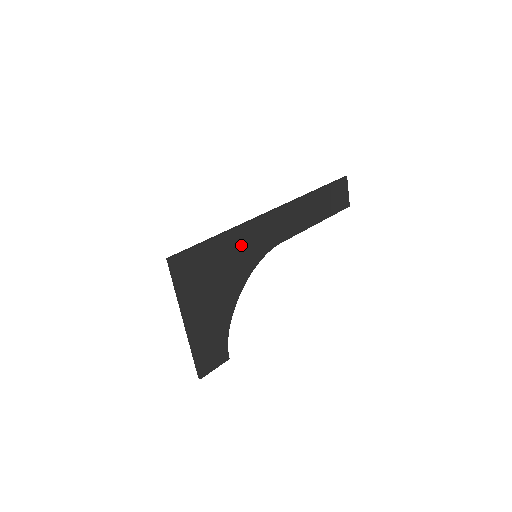
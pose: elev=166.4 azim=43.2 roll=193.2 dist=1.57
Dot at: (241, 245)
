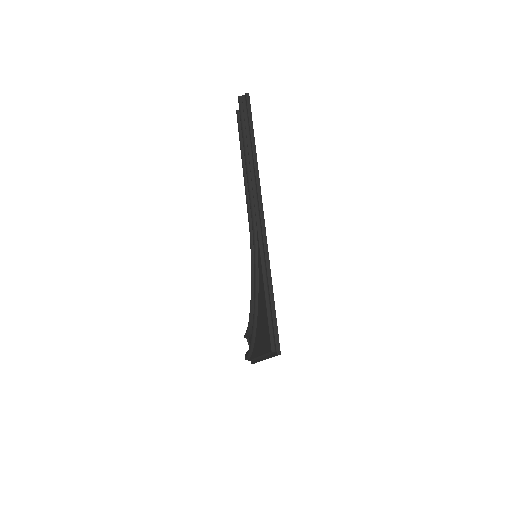
Dot at: occluded
